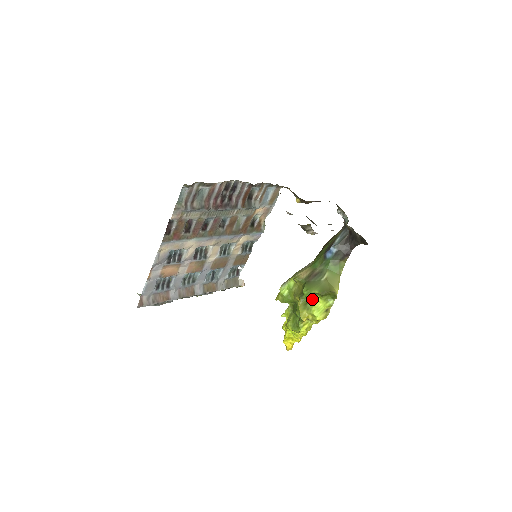
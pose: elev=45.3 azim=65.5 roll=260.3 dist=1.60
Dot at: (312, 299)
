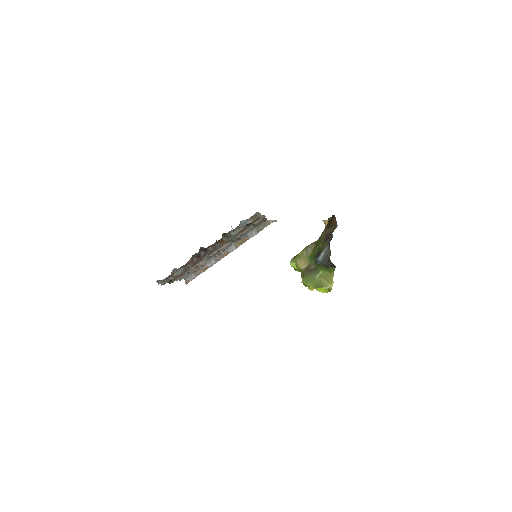
Dot at: occluded
